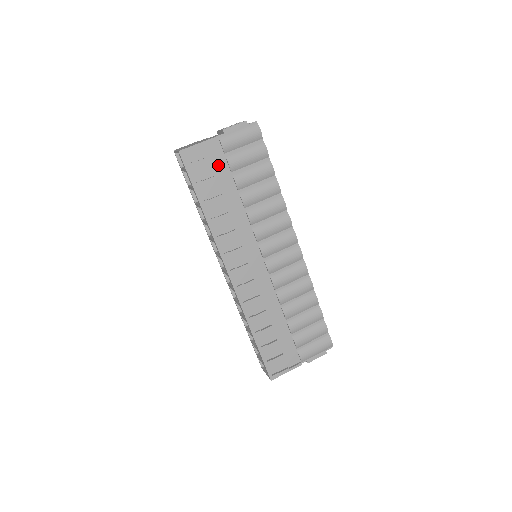
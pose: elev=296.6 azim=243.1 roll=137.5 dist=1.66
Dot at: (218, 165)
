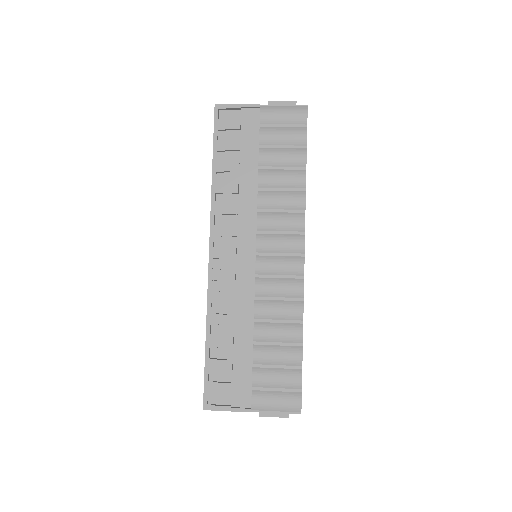
Dot at: (249, 133)
